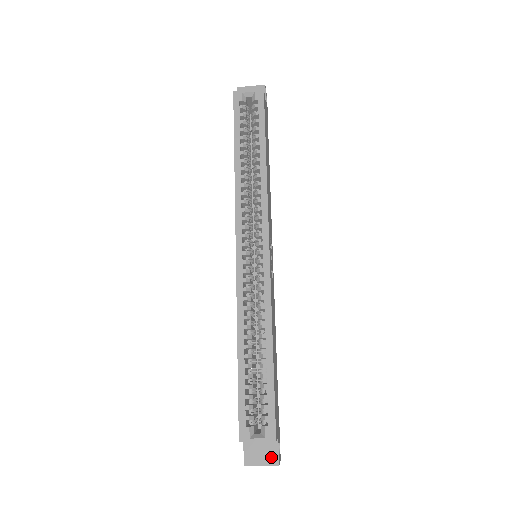
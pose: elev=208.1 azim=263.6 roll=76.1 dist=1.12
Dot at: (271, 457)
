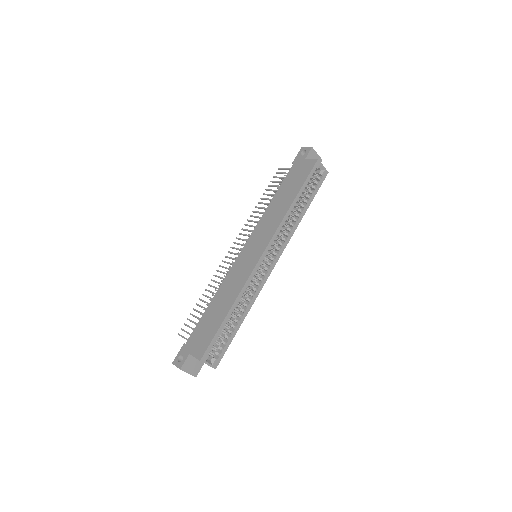
Dot at: (195, 371)
